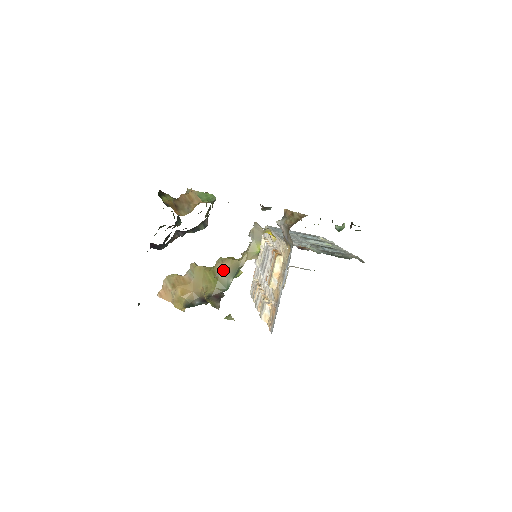
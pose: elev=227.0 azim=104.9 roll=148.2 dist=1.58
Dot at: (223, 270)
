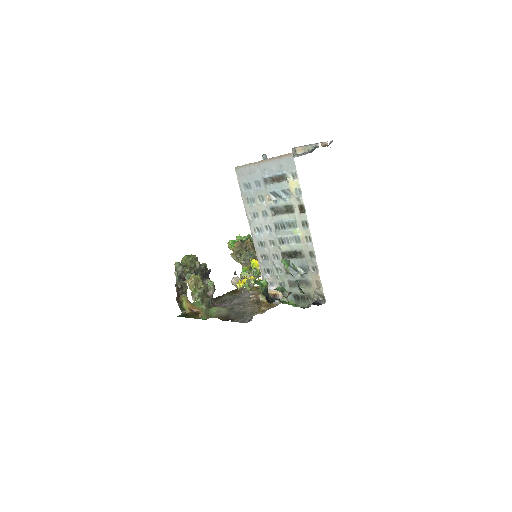
Dot at: occluded
